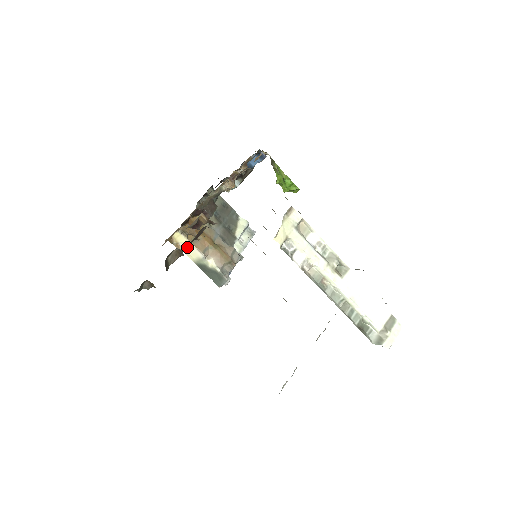
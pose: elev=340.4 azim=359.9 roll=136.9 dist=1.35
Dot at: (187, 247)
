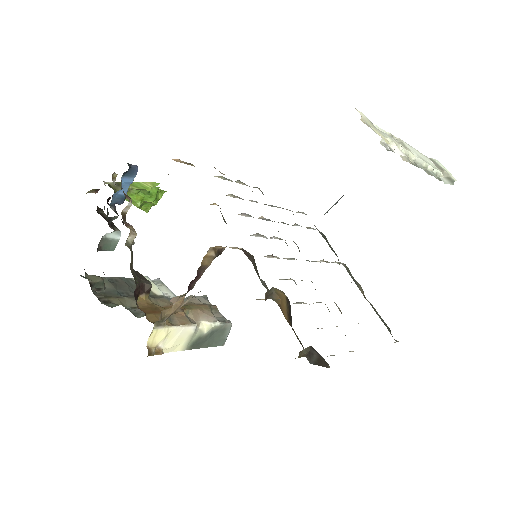
Dot at: (170, 339)
